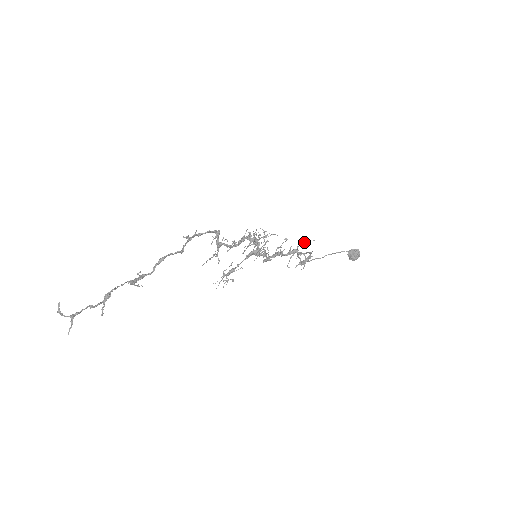
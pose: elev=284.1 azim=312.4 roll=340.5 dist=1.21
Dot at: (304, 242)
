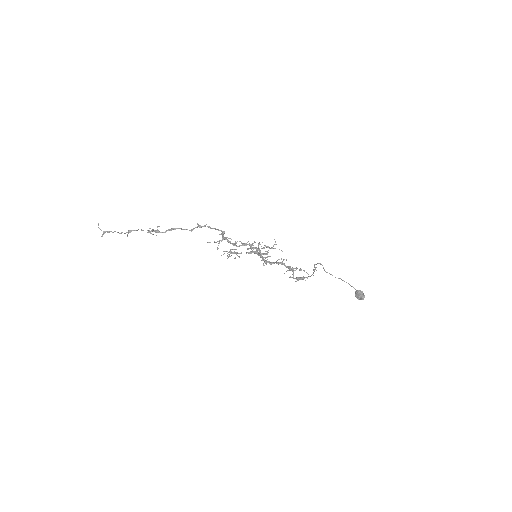
Dot at: (301, 269)
